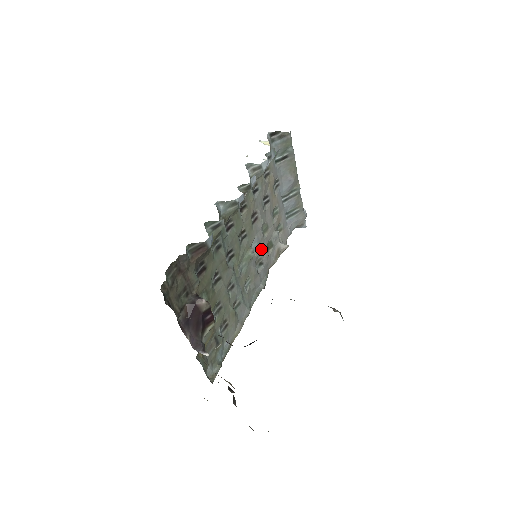
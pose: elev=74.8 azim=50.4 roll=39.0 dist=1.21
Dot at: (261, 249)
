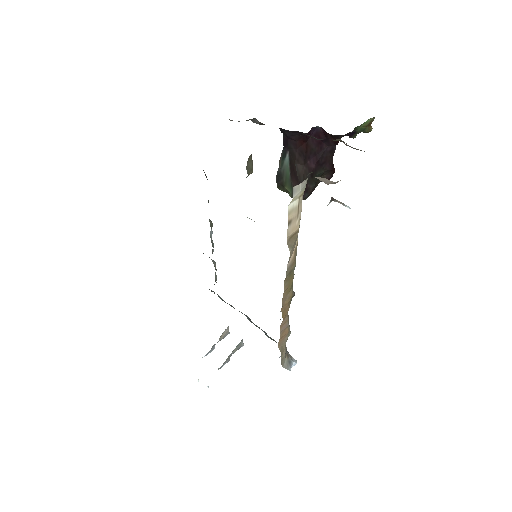
Dot at: occluded
